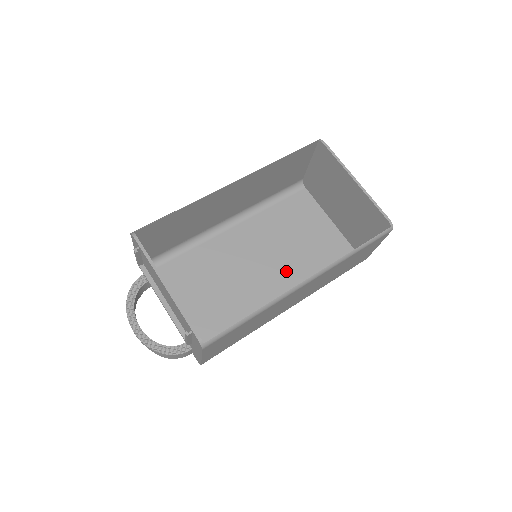
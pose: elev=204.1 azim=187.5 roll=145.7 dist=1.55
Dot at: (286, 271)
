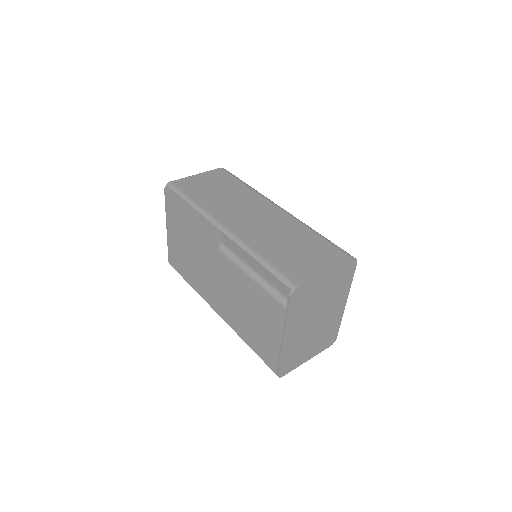
Dot at: occluded
